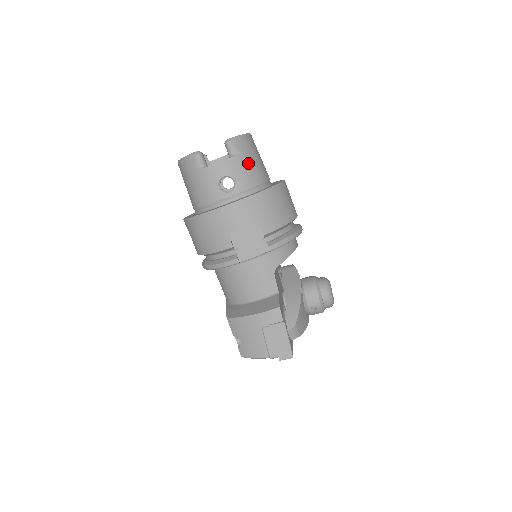
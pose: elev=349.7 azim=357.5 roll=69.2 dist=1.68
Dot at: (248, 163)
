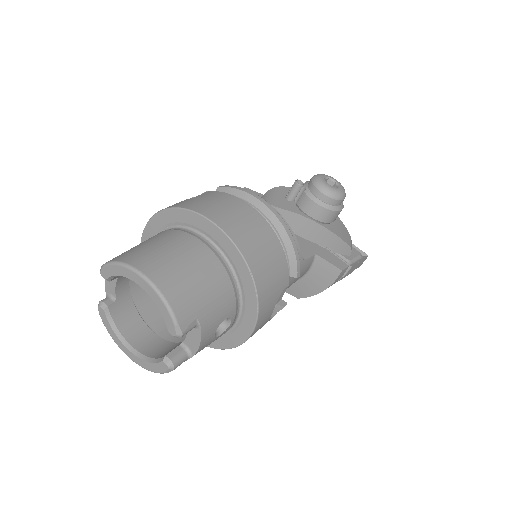
Dot at: (208, 301)
